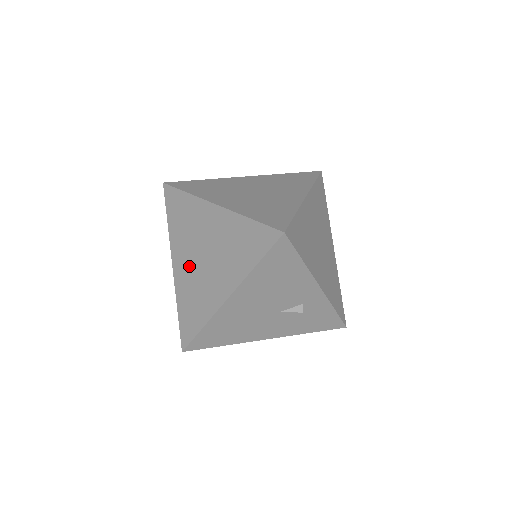
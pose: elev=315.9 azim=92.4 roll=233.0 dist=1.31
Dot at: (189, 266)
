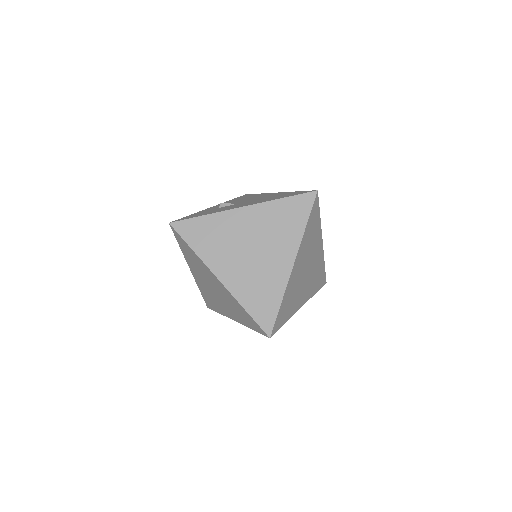
Dot at: (204, 284)
